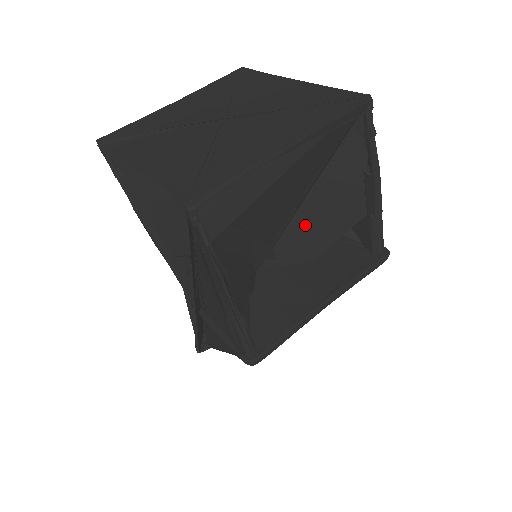
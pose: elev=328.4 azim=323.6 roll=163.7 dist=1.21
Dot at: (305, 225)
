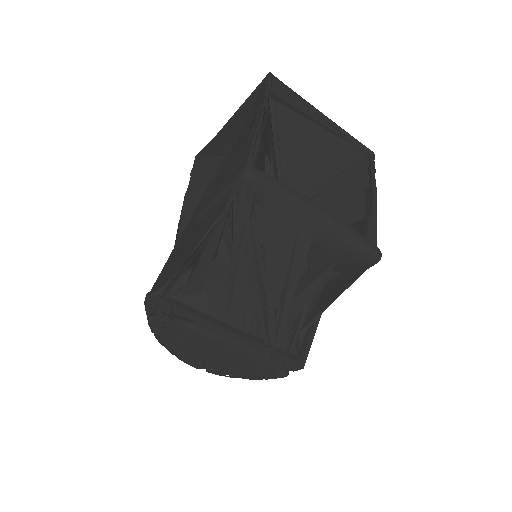
Dot at: occluded
